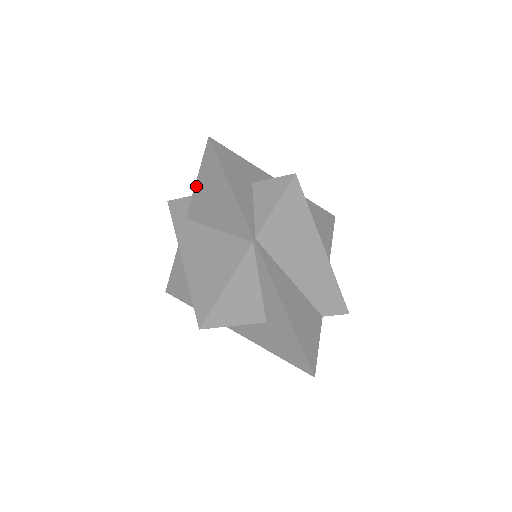
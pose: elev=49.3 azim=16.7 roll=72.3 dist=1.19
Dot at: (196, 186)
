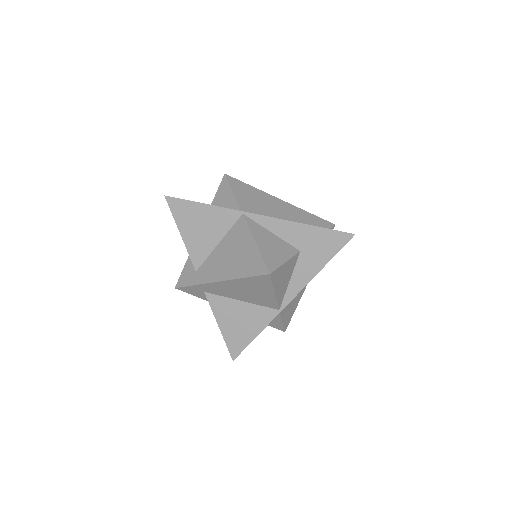
Dot at: (183, 238)
